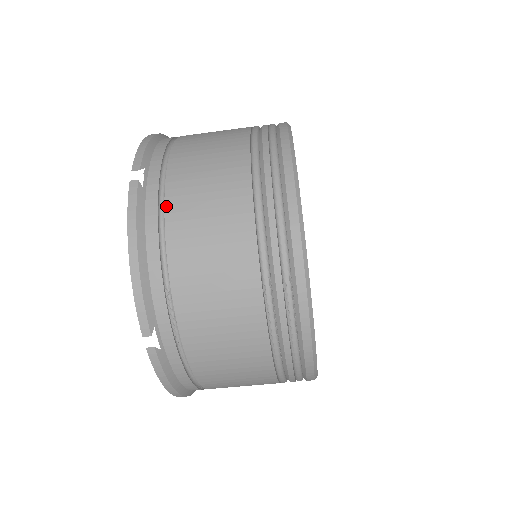
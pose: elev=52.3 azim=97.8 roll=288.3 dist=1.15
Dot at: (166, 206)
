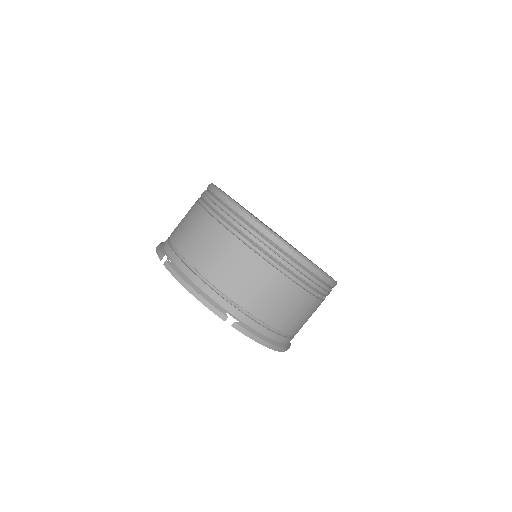
Dot at: (186, 259)
